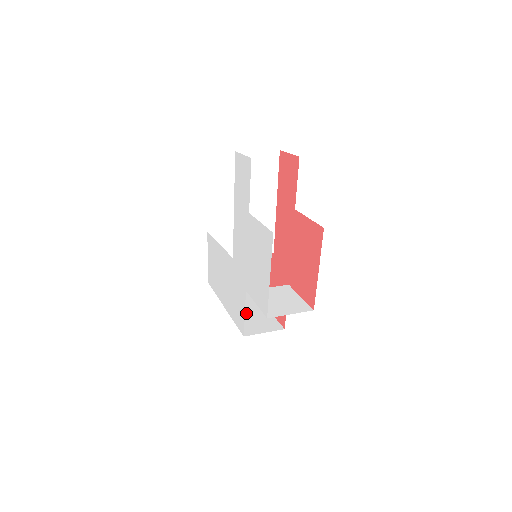
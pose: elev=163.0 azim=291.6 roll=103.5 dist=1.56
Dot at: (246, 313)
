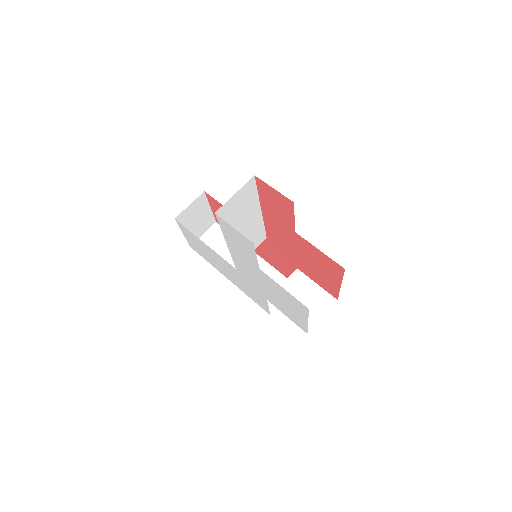
Dot at: occluded
